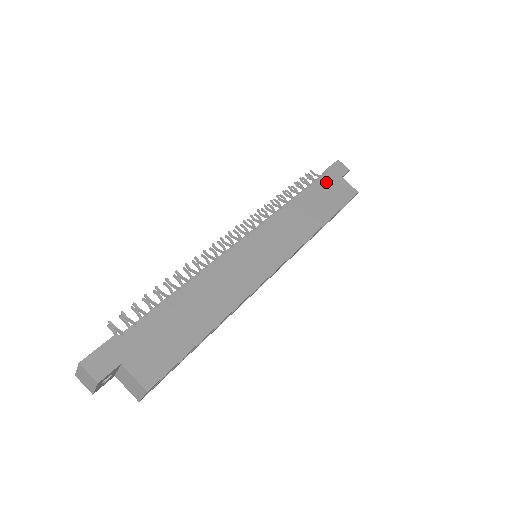
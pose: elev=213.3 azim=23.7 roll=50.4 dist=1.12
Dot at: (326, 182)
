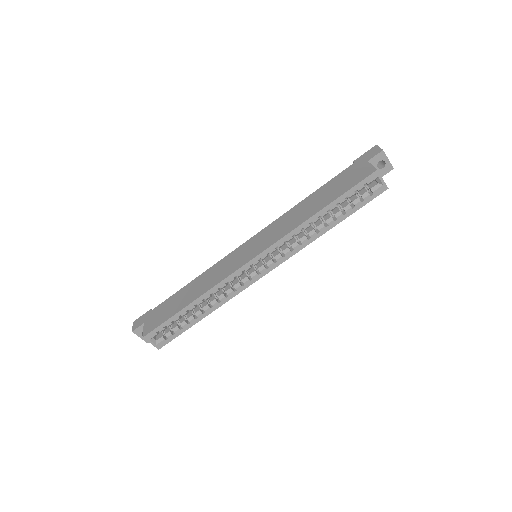
Dot at: (344, 174)
